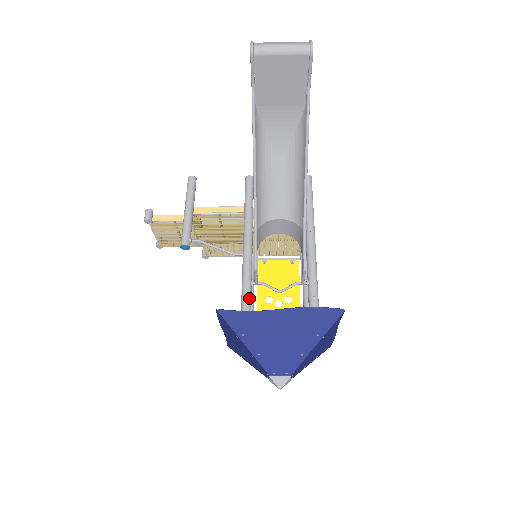
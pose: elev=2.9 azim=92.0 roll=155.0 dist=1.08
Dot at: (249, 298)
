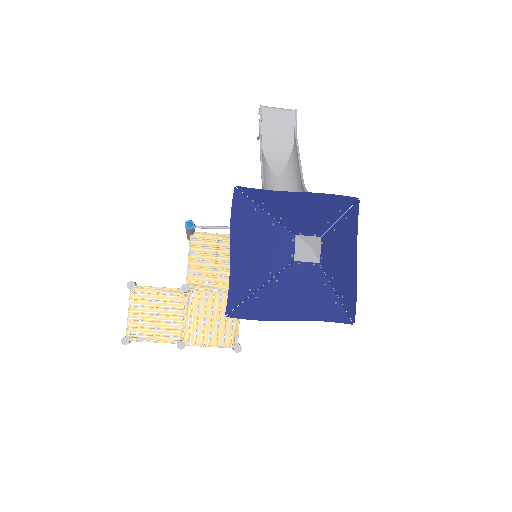
Dot at: occluded
